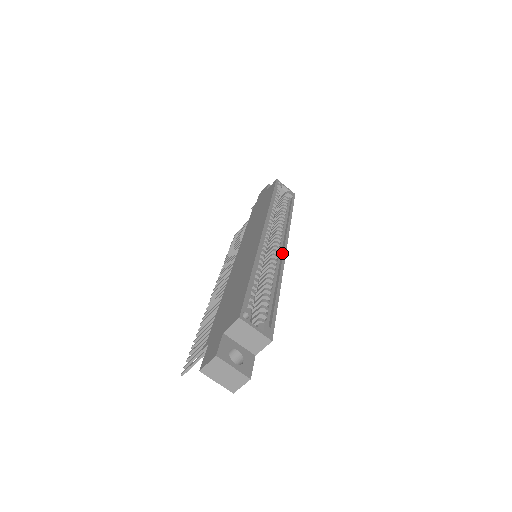
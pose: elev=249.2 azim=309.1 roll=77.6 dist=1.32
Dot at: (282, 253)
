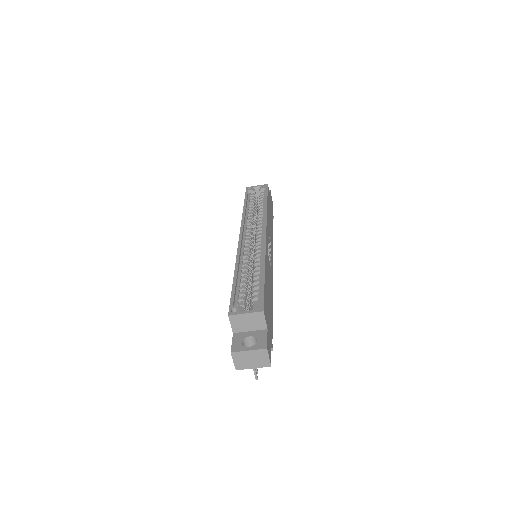
Dot at: (263, 240)
